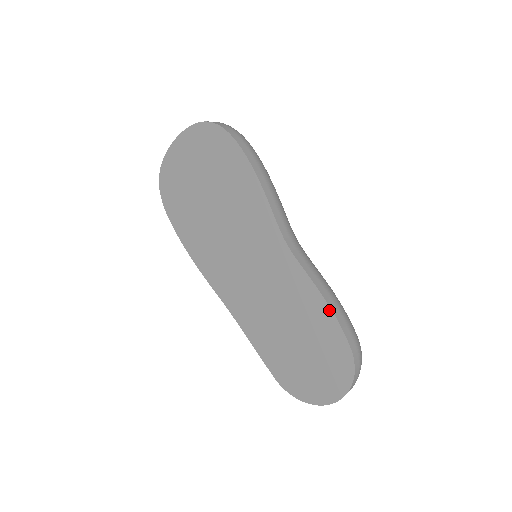
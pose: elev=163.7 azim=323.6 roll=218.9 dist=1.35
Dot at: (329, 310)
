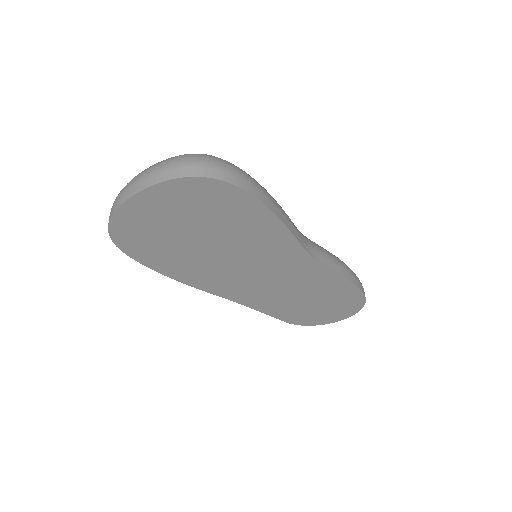
Dot at: (349, 283)
